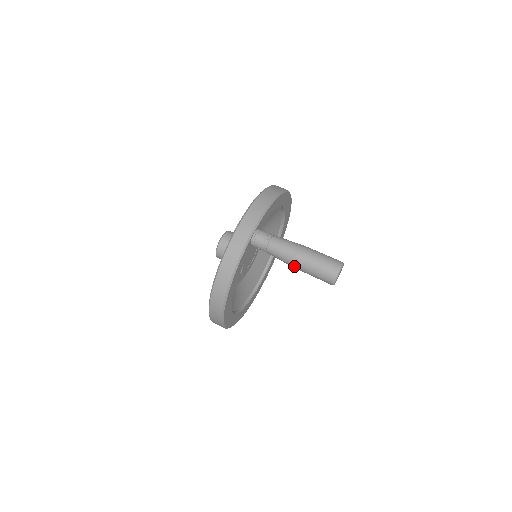
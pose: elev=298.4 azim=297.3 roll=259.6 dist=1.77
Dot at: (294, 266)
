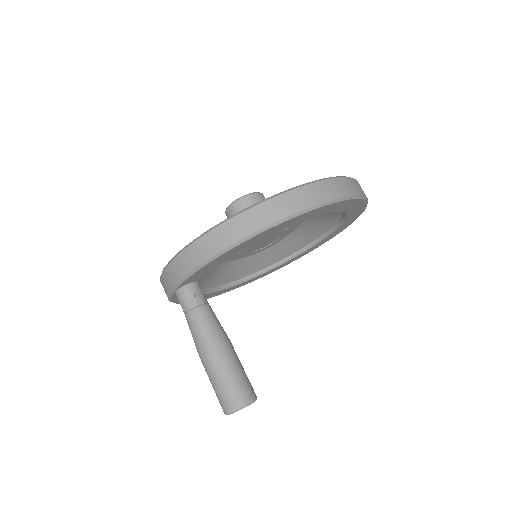
Dot at: occluded
